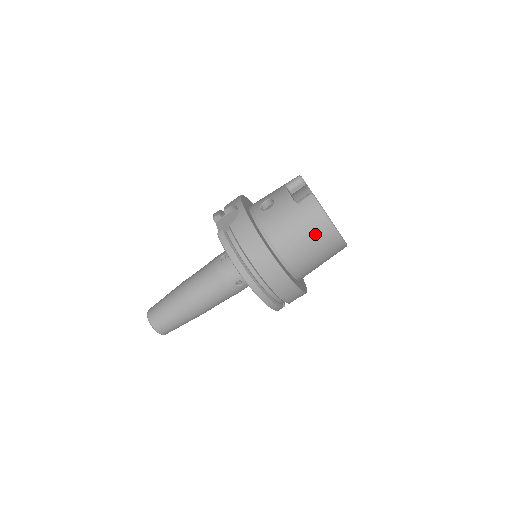
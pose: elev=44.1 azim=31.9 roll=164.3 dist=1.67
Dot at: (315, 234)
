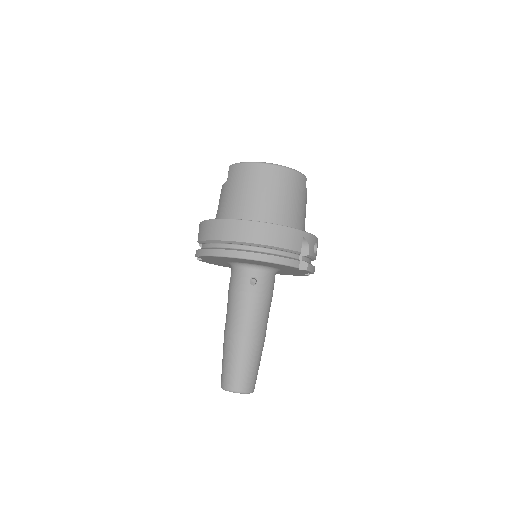
Dot at: (252, 181)
